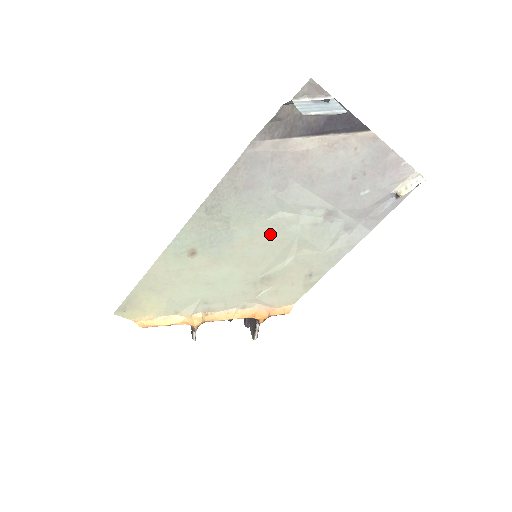
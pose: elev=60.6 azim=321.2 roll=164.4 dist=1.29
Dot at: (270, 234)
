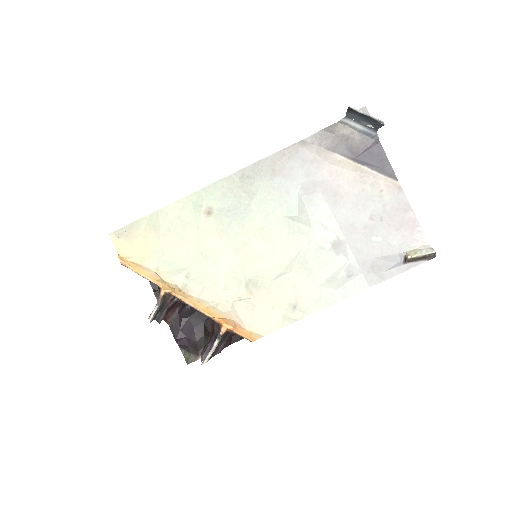
Dot at: (279, 233)
